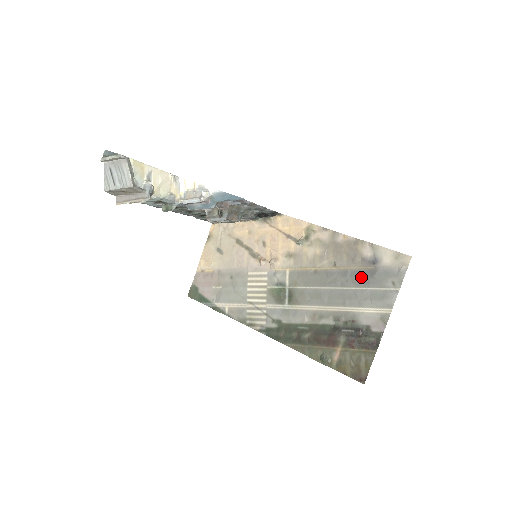
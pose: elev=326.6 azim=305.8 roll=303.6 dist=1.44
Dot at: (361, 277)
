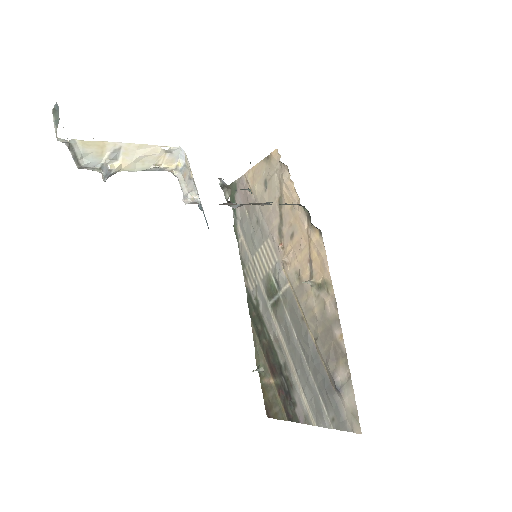
Dot at: (321, 377)
